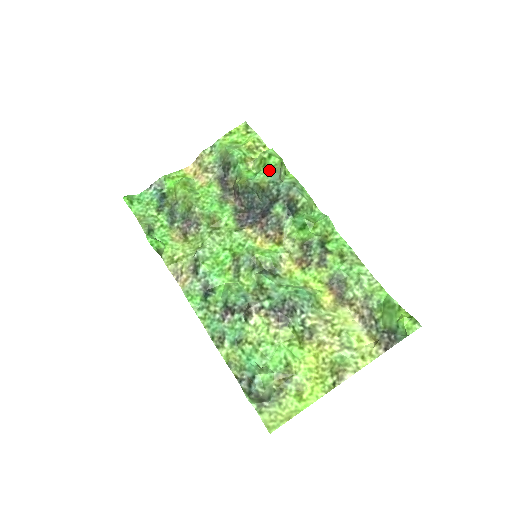
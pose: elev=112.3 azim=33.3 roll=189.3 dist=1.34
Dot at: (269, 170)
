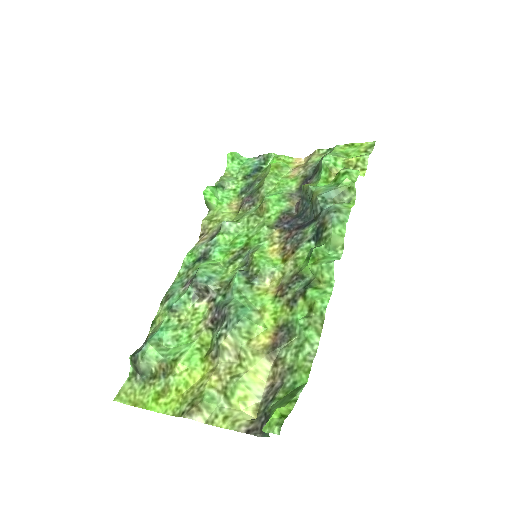
Dot at: (333, 186)
